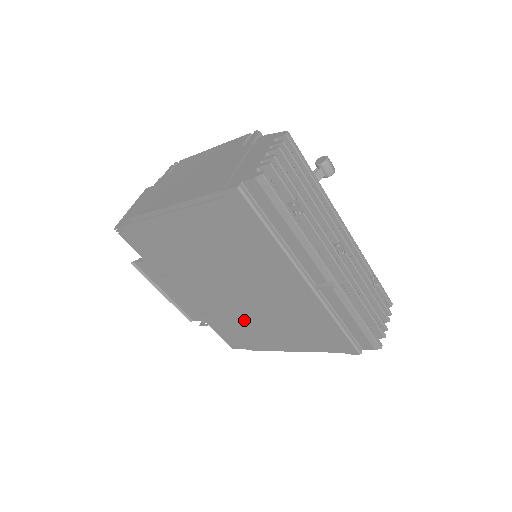
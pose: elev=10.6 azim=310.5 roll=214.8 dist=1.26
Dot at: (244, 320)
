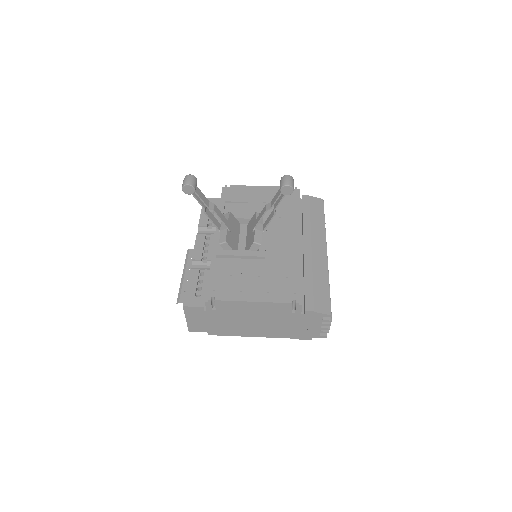
Dot at: occluded
